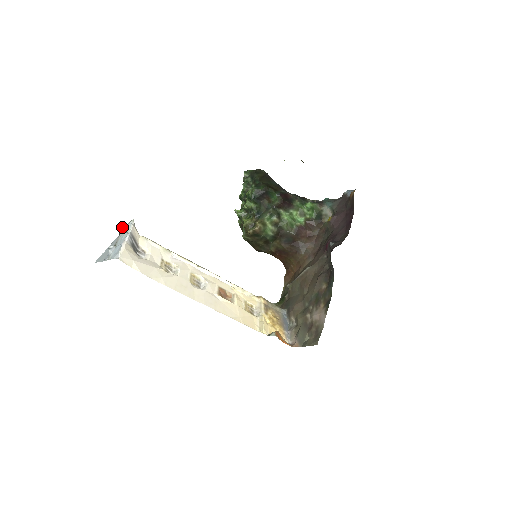
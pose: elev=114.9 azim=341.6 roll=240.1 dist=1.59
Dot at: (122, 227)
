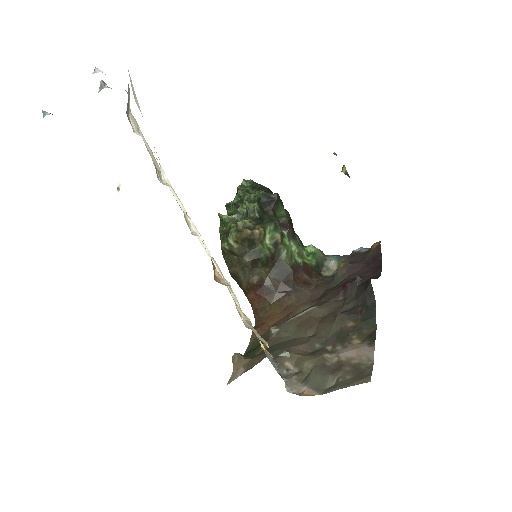
Dot at: occluded
